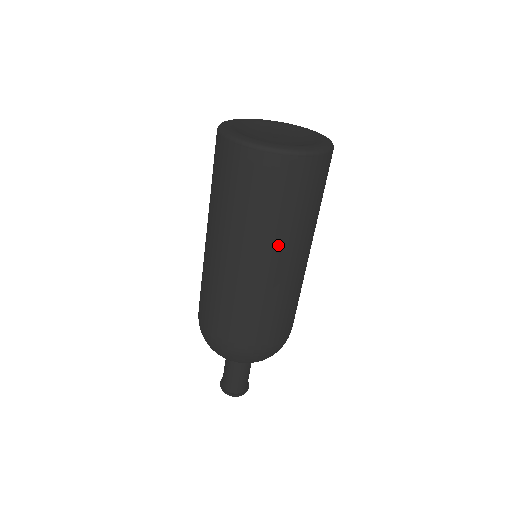
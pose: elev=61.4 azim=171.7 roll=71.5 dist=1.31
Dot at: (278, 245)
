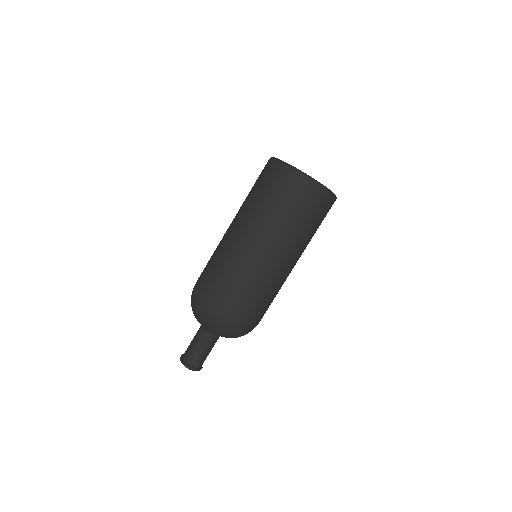
Dot at: (302, 250)
